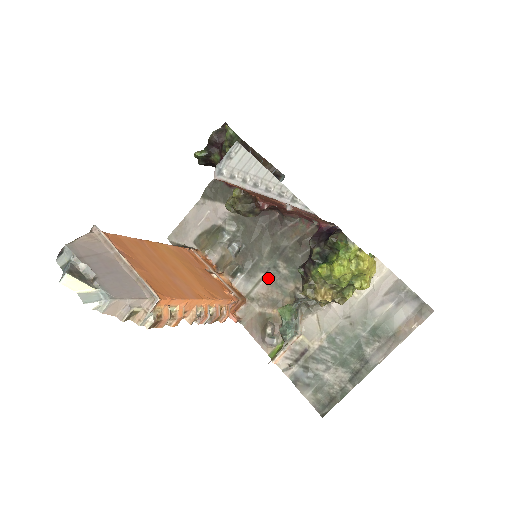
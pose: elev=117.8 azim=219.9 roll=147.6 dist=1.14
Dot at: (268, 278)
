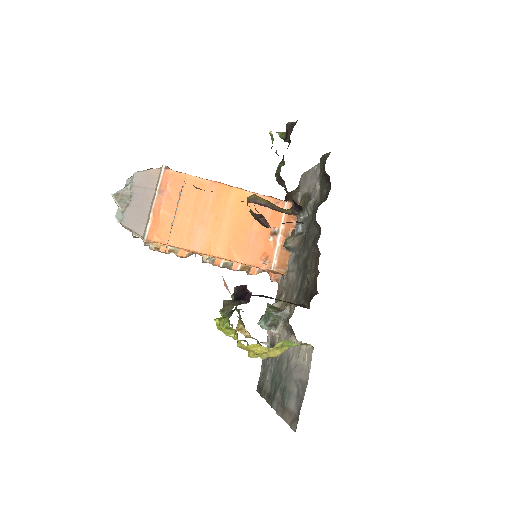
Dot at: (295, 274)
